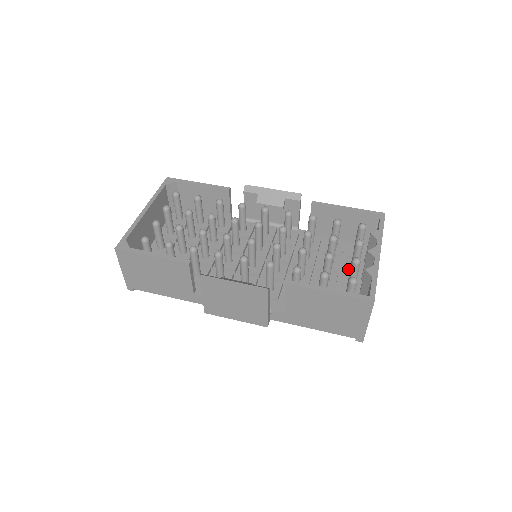
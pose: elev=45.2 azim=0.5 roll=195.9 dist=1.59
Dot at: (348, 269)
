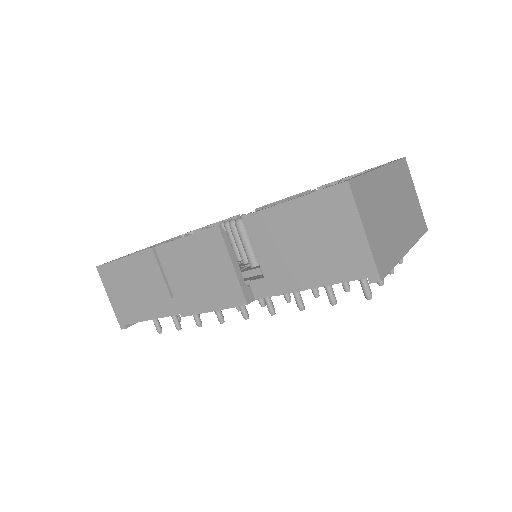
Dot at: occluded
